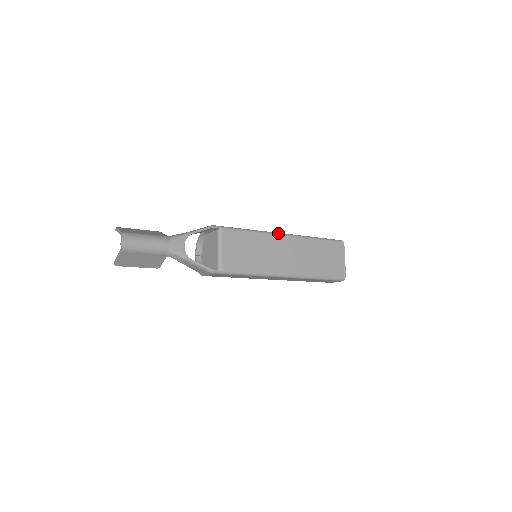
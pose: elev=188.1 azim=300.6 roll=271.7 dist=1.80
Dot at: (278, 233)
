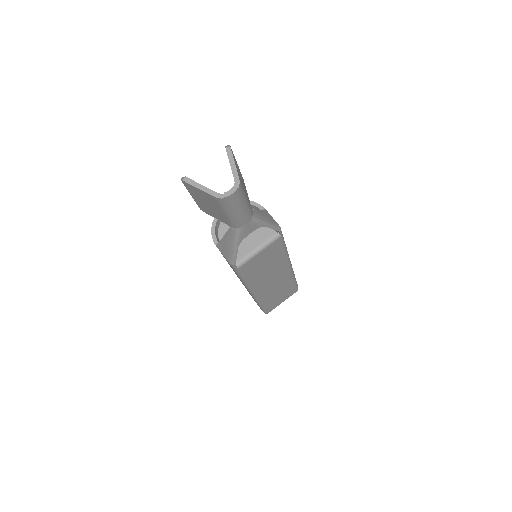
Dot at: occluded
